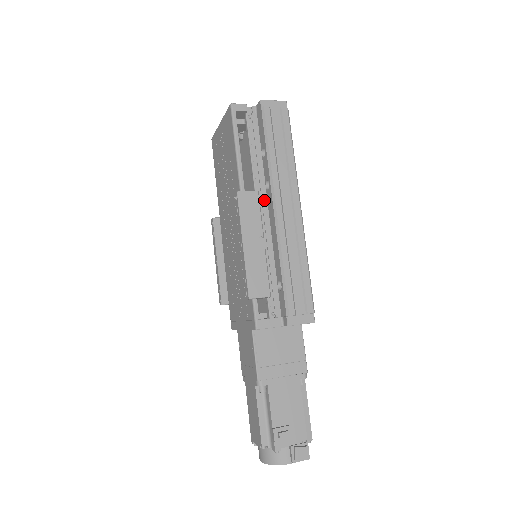
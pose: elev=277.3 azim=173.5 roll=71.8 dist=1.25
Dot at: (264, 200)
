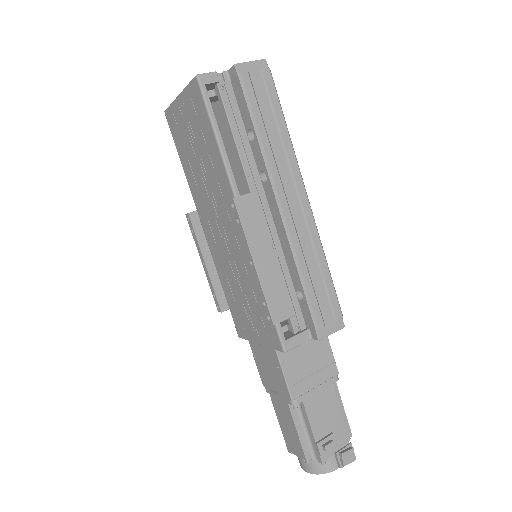
Dot at: (262, 196)
